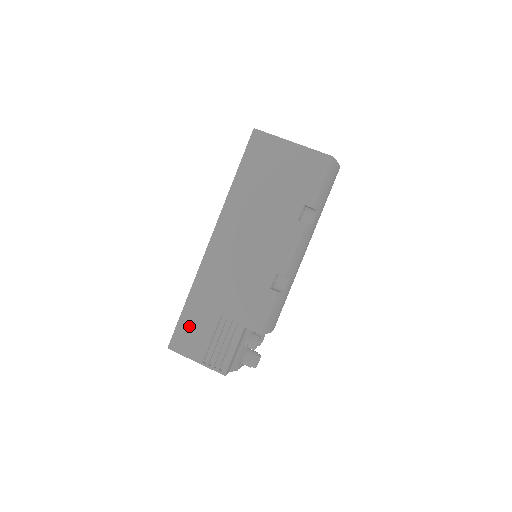
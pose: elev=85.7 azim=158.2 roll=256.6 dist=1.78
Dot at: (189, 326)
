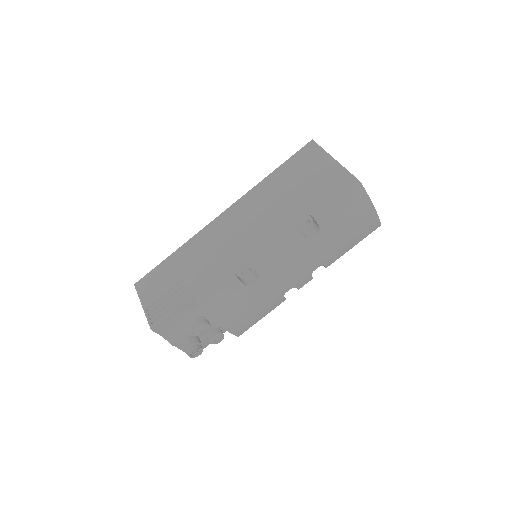
Dot at: (159, 274)
